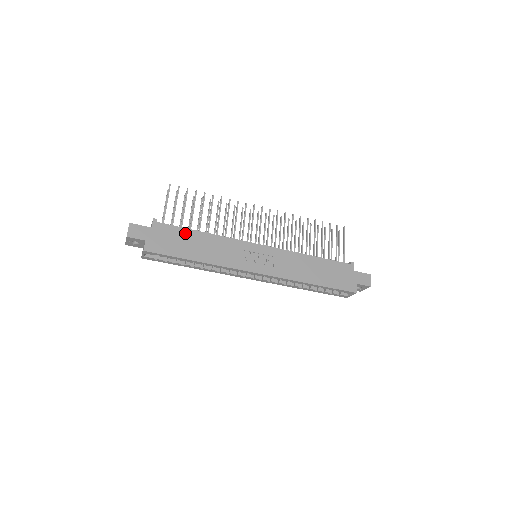
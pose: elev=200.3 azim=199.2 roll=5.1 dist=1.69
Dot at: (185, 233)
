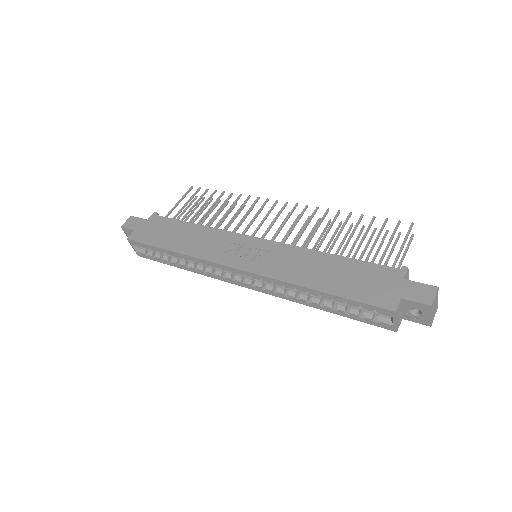
Dot at: (176, 225)
